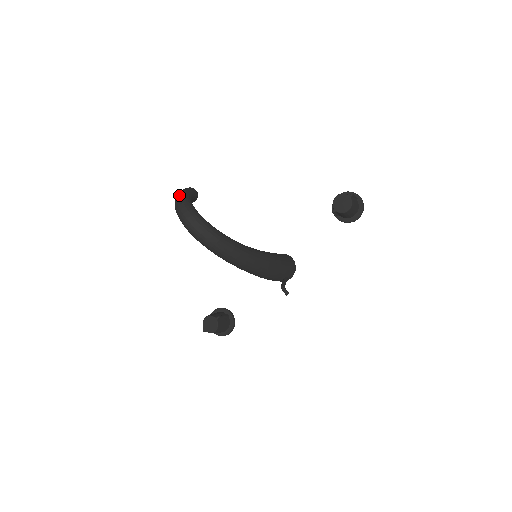
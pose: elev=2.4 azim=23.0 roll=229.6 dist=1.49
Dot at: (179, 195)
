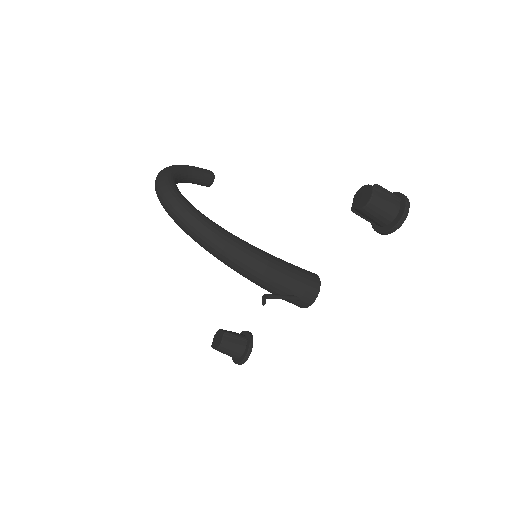
Dot at: occluded
